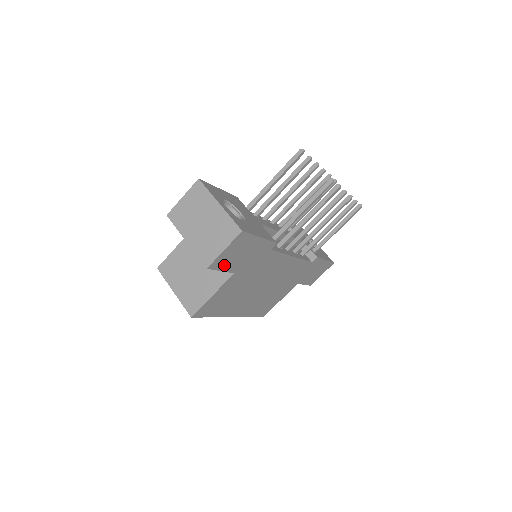
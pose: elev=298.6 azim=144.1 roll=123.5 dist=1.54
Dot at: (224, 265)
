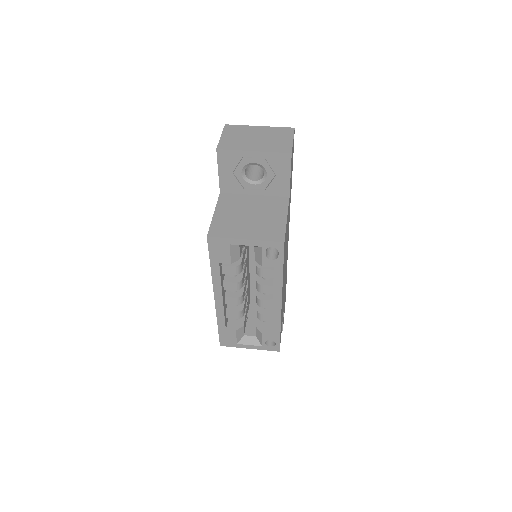
Dot at: occluded
